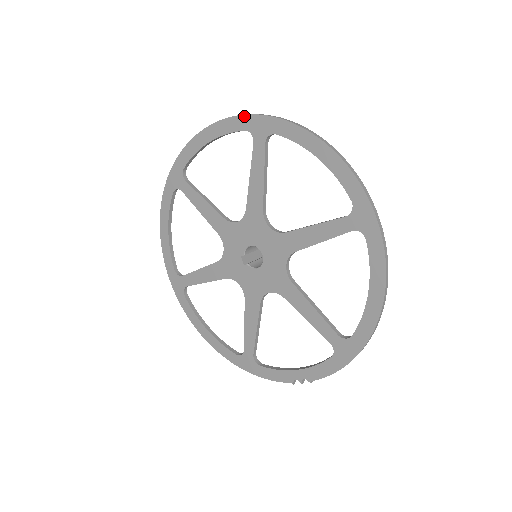
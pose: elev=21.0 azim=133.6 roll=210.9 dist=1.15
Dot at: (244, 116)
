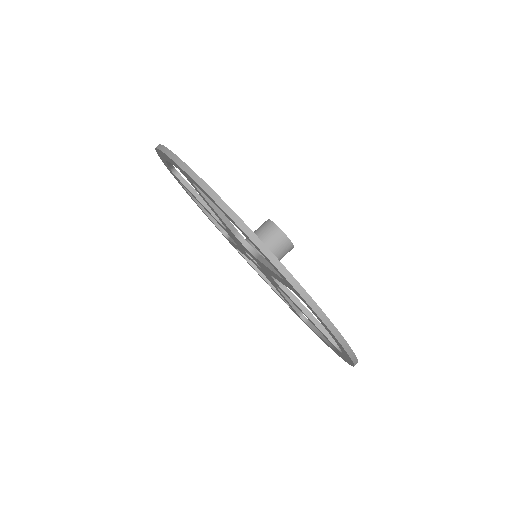
Dot at: (166, 155)
